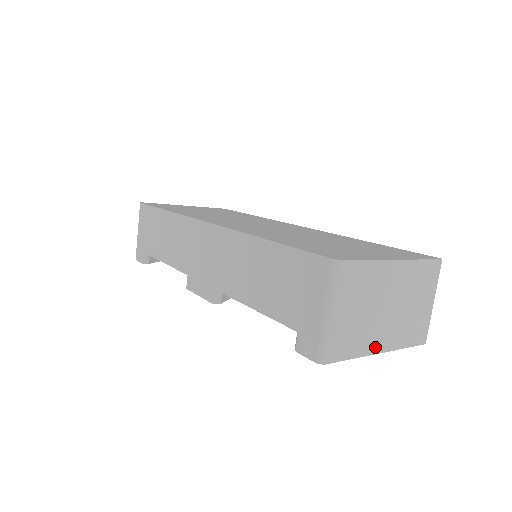
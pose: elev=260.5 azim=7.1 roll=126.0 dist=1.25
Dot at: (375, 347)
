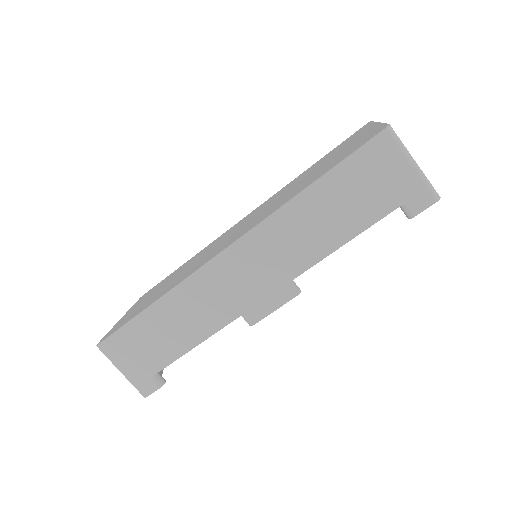
Dot at: occluded
